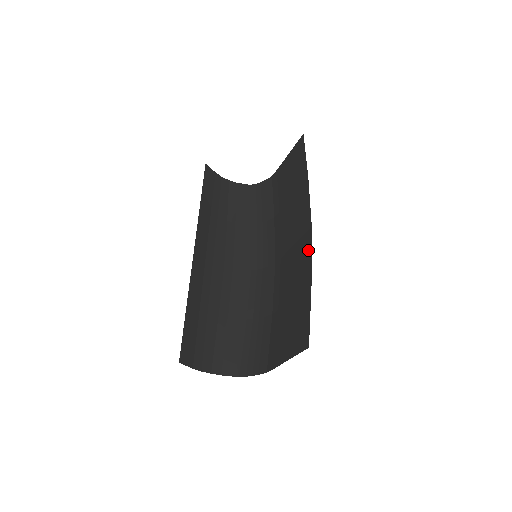
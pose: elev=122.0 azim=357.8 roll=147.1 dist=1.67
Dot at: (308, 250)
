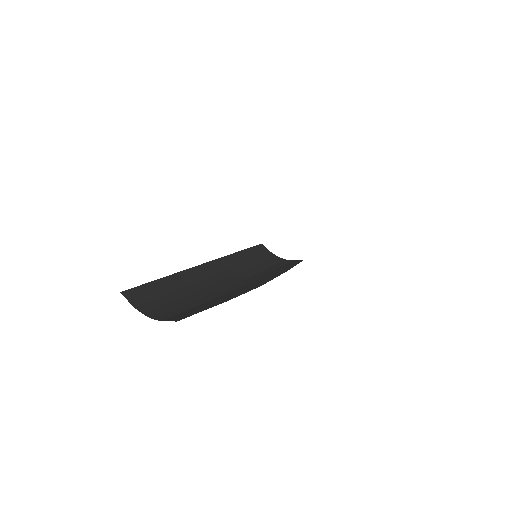
Dot at: occluded
